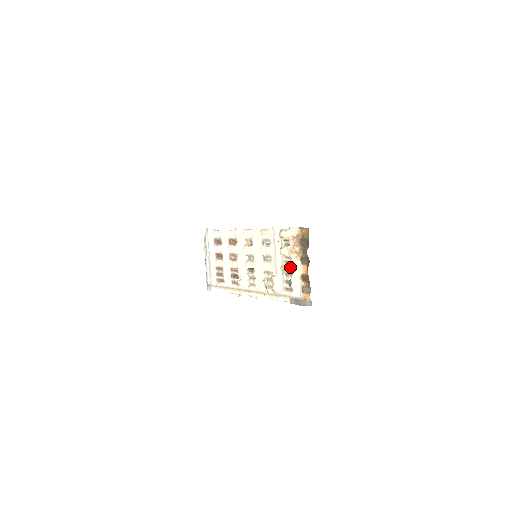
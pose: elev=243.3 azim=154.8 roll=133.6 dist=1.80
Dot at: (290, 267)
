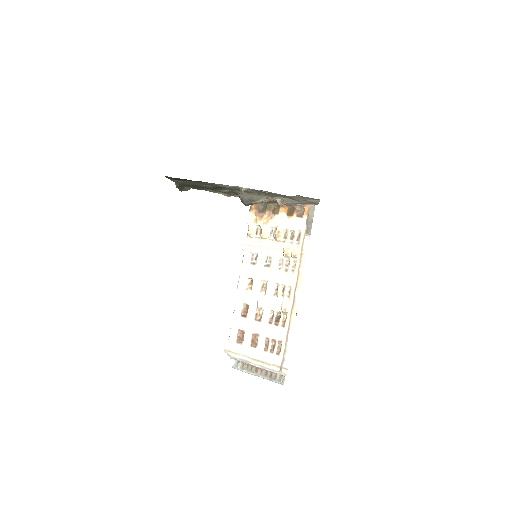
Dot at: (278, 227)
